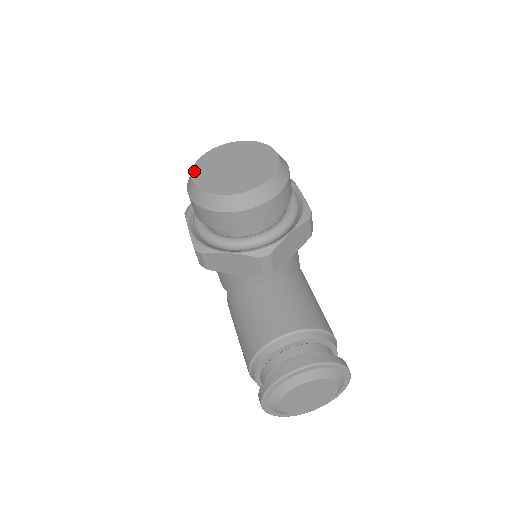
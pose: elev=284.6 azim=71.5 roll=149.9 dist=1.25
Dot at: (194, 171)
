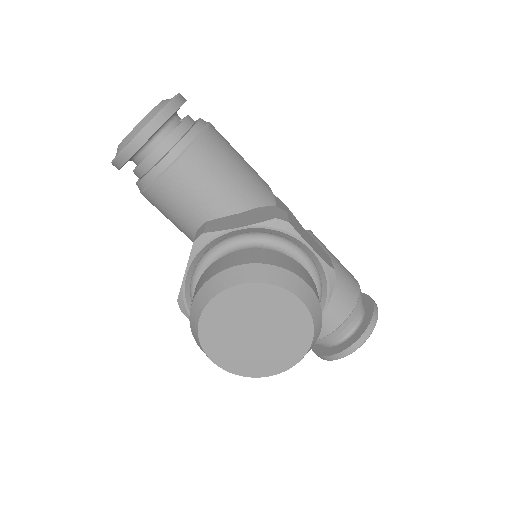
Dot at: (208, 352)
